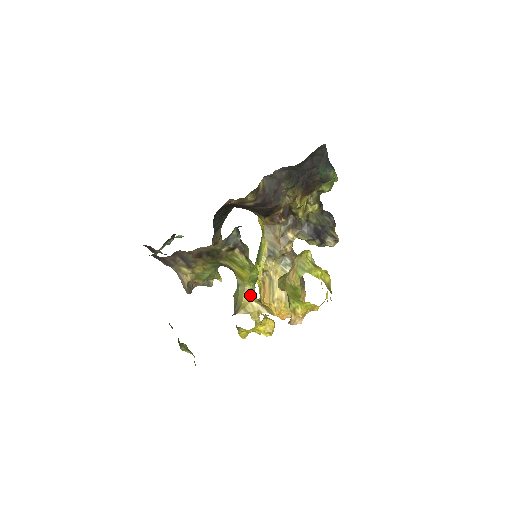
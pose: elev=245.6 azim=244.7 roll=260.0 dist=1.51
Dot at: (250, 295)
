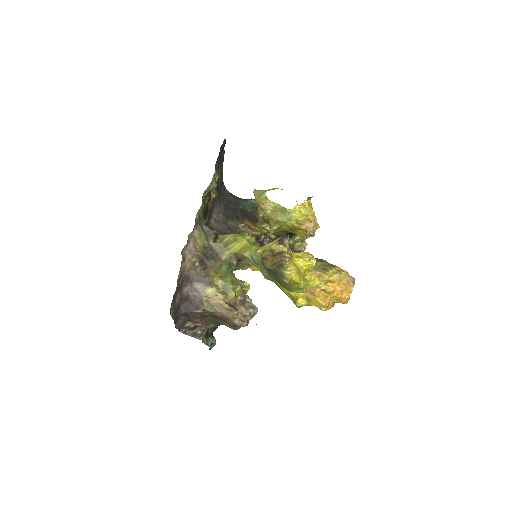
Dot at: (261, 247)
